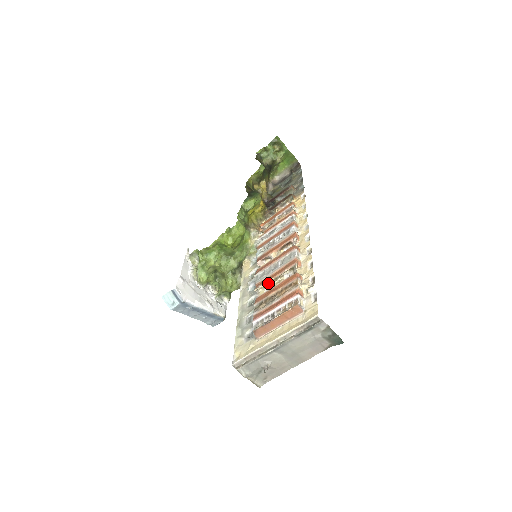
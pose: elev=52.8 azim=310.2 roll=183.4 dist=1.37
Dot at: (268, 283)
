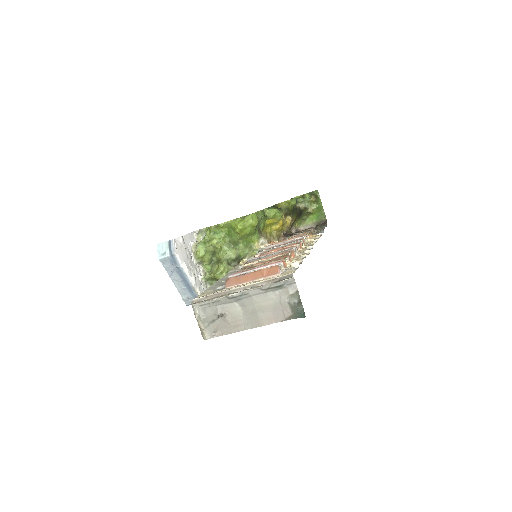
Dot at: occluded
